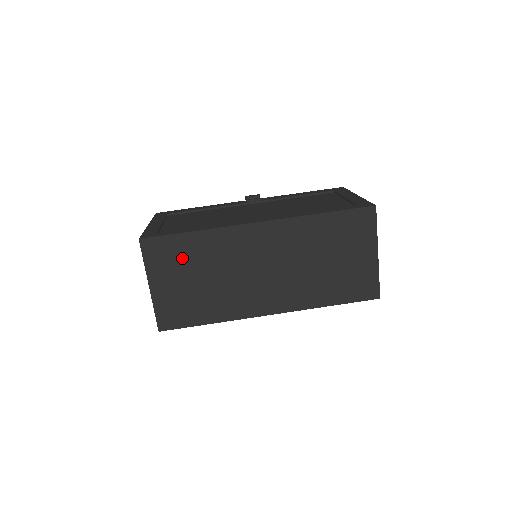
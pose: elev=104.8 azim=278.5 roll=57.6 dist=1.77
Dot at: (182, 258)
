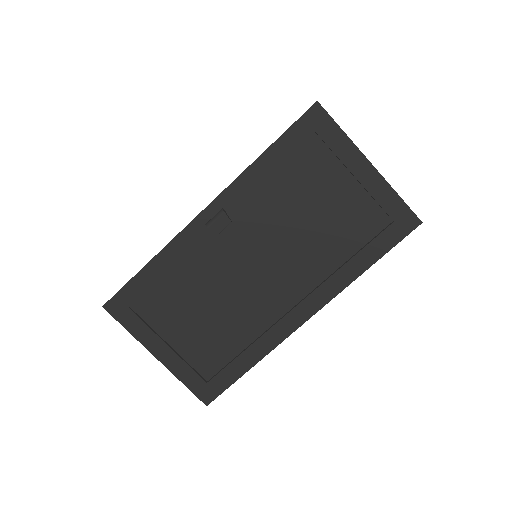
Dot at: occluded
